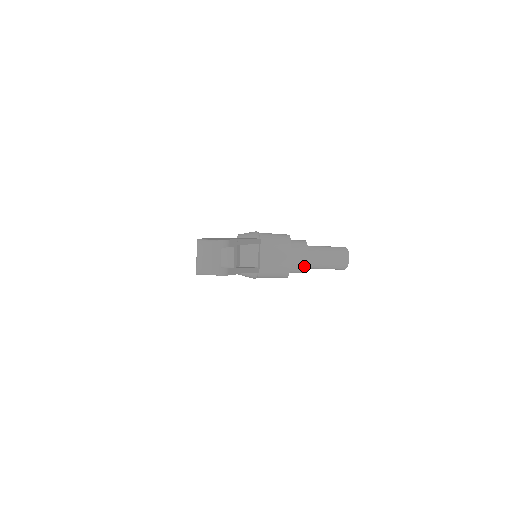
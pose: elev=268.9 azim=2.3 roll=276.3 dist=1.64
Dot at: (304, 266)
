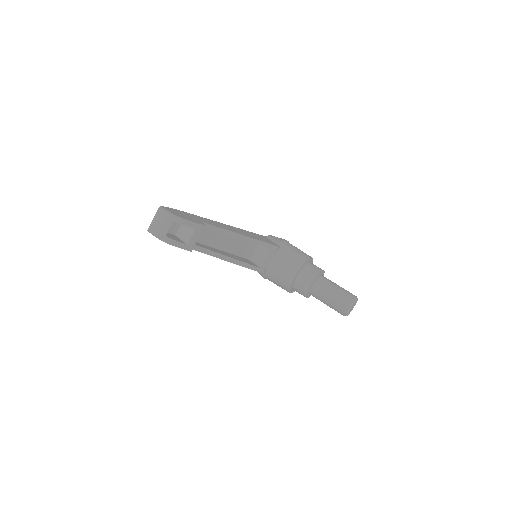
Dot at: (305, 291)
